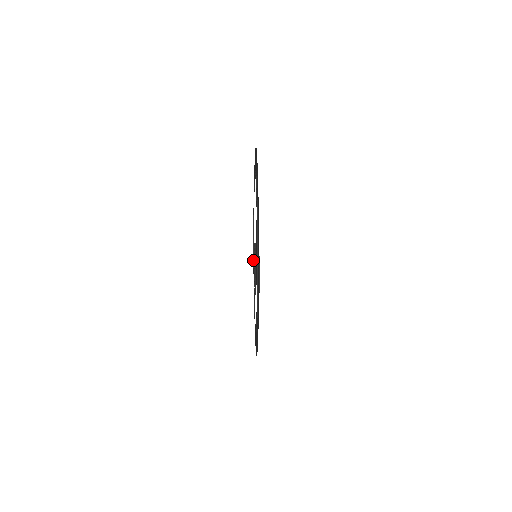
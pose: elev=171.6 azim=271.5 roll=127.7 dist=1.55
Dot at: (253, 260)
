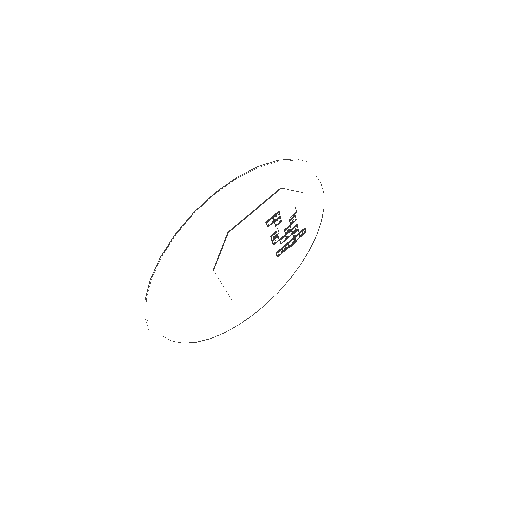
Dot at: occluded
